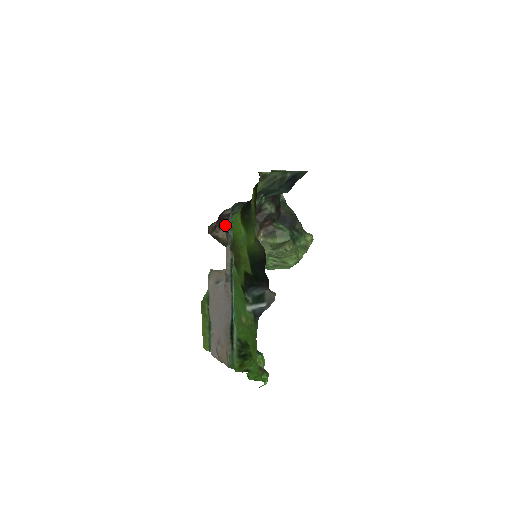
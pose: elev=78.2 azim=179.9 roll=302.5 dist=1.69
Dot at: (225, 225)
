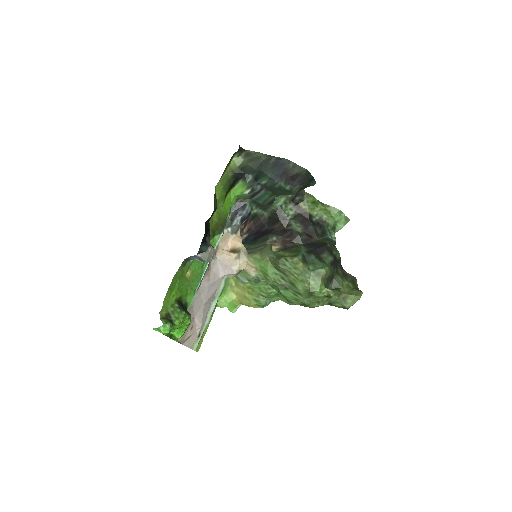
Dot at: (243, 223)
